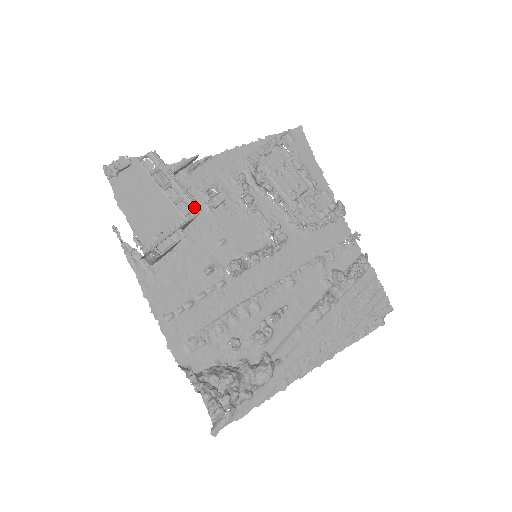
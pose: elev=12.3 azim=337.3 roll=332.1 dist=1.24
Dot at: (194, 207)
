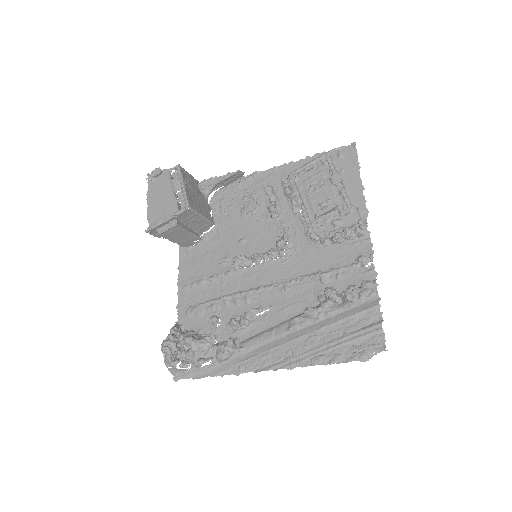
Dot at: (187, 205)
